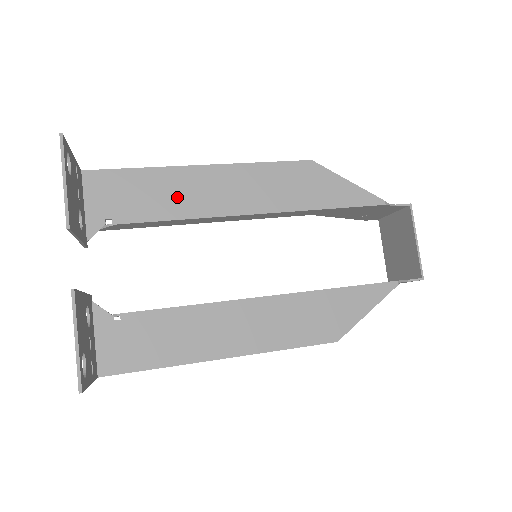
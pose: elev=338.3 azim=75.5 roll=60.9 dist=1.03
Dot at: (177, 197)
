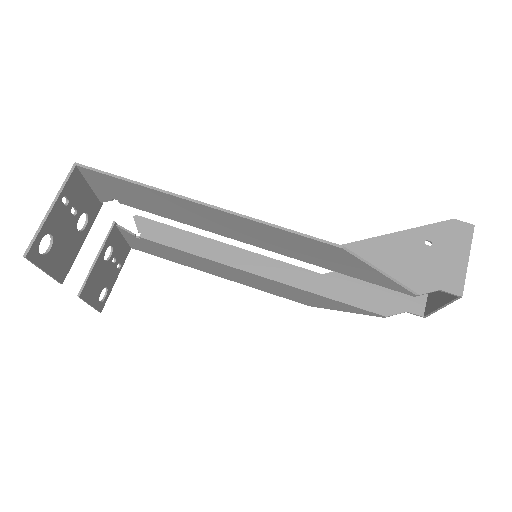
Dot at: (177, 212)
